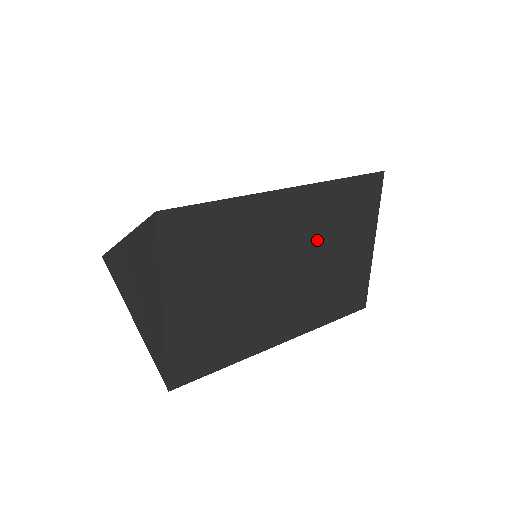
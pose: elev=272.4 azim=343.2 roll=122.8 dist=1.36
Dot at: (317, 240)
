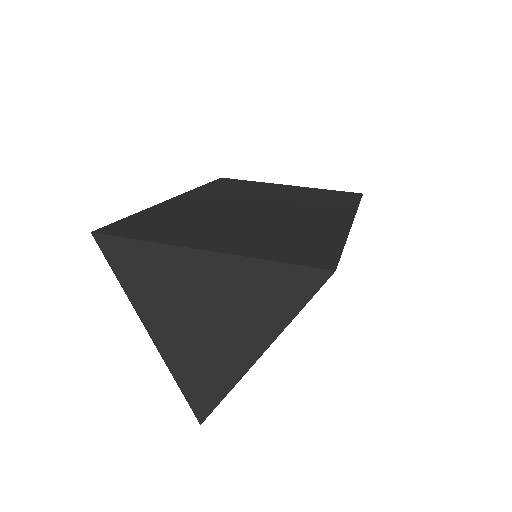
Dot at: occluded
